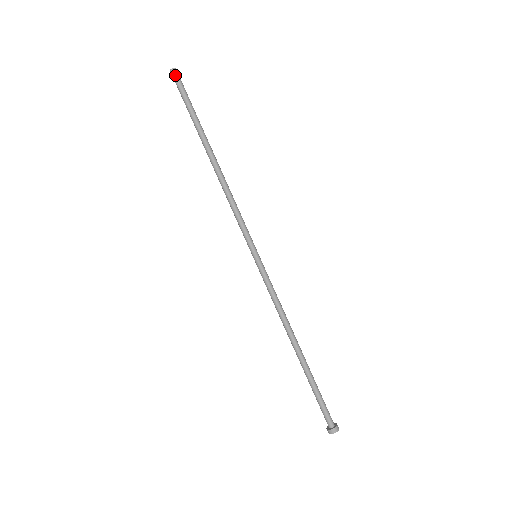
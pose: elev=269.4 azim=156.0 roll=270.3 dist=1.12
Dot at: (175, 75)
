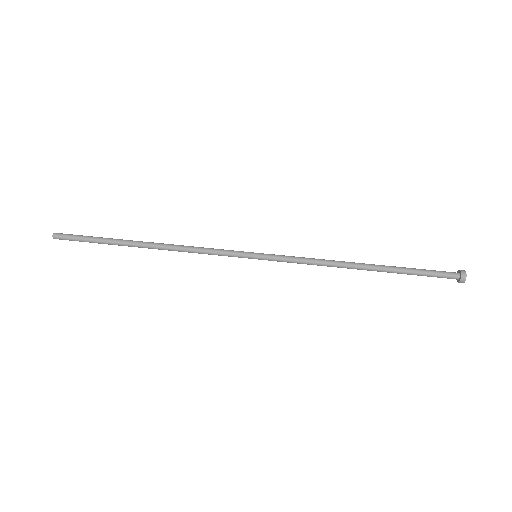
Dot at: (59, 237)
